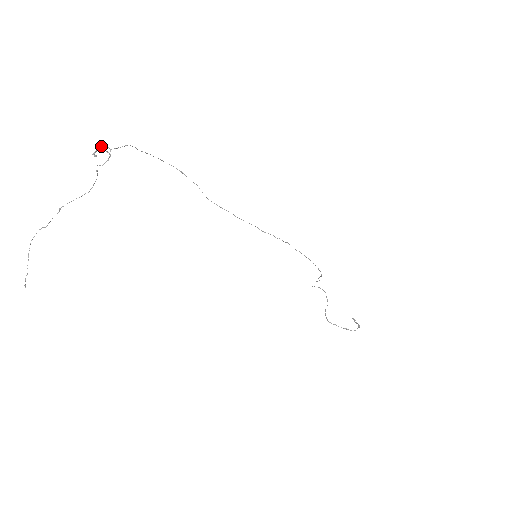
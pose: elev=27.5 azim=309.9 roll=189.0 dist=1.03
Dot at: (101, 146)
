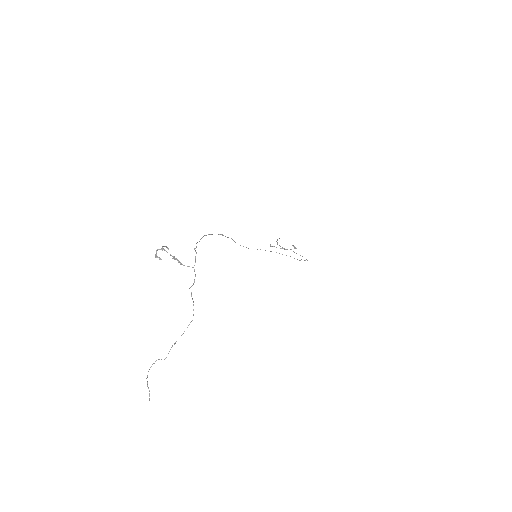
Dot at: (175, 258)
